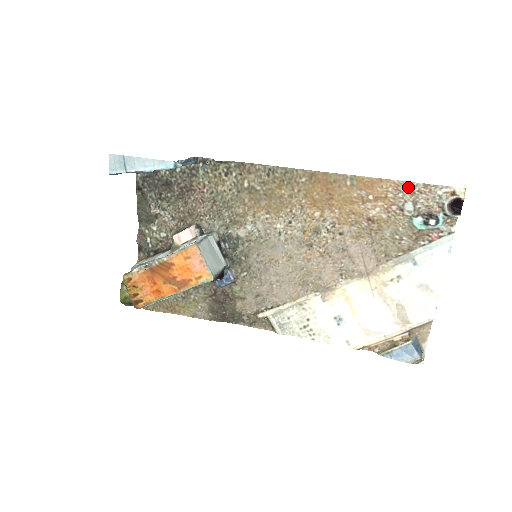
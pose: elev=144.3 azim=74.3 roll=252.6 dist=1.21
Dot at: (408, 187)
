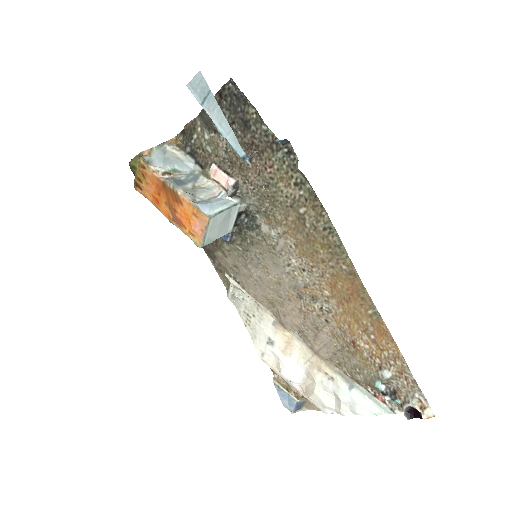
Dot at: (403, 367)
